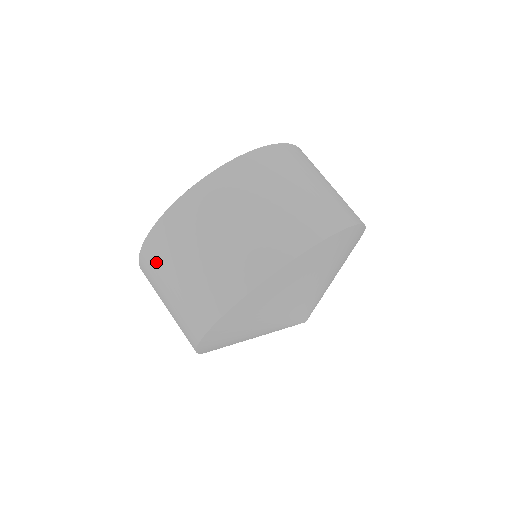
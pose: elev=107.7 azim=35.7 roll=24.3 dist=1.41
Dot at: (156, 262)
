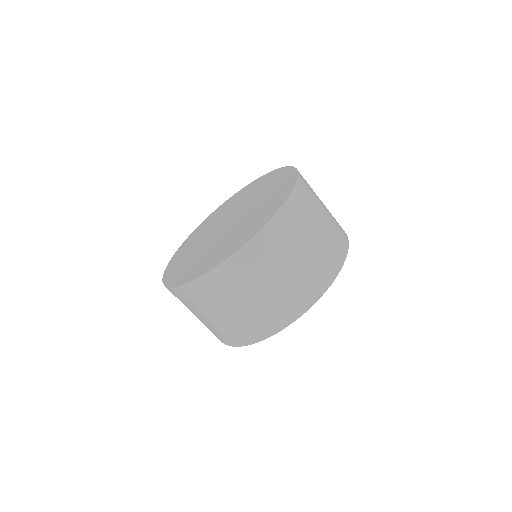
Dot at: occluded
